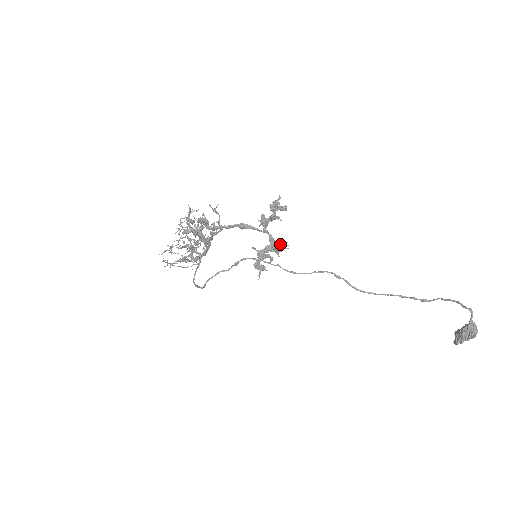
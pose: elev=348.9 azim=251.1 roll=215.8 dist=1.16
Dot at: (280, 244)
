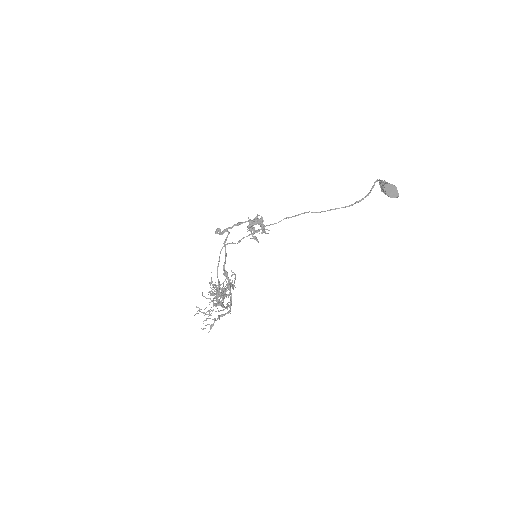
Dot at: (262, 224)
